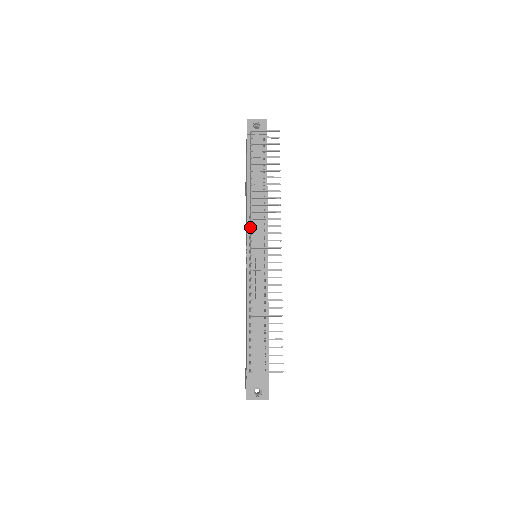
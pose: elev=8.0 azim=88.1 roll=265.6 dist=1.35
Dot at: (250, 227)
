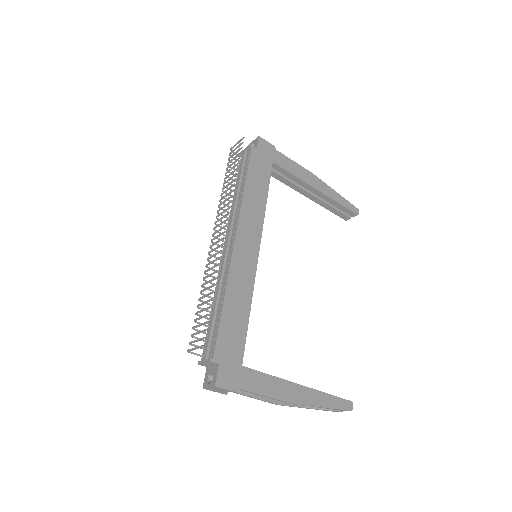
Dot at: (216, 225)
